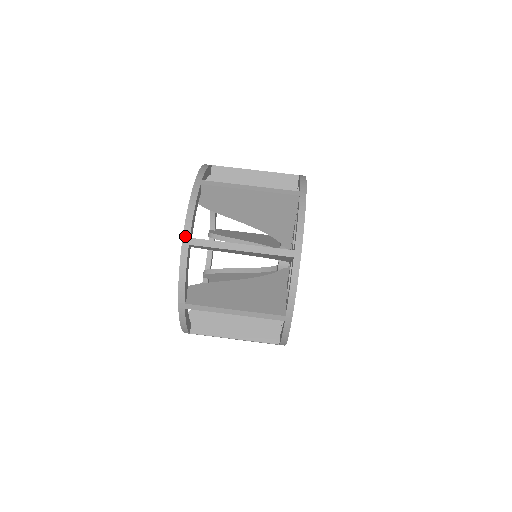
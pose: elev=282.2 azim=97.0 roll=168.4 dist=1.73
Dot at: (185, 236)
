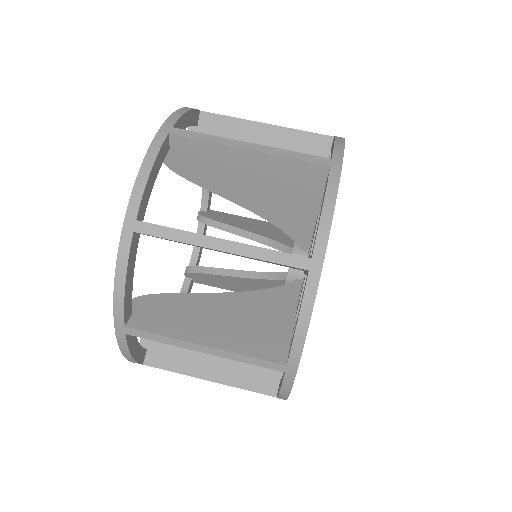
Dot at: (166, 125)
